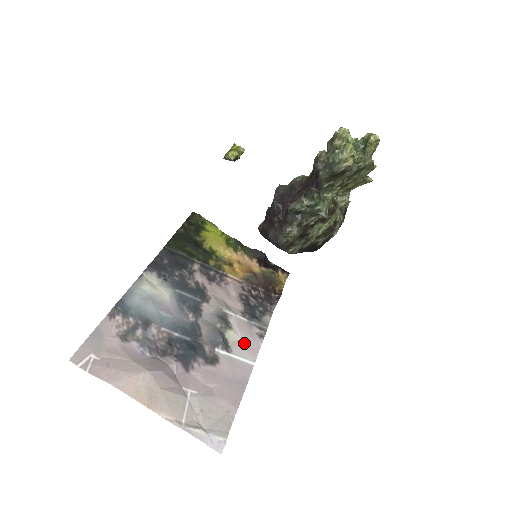
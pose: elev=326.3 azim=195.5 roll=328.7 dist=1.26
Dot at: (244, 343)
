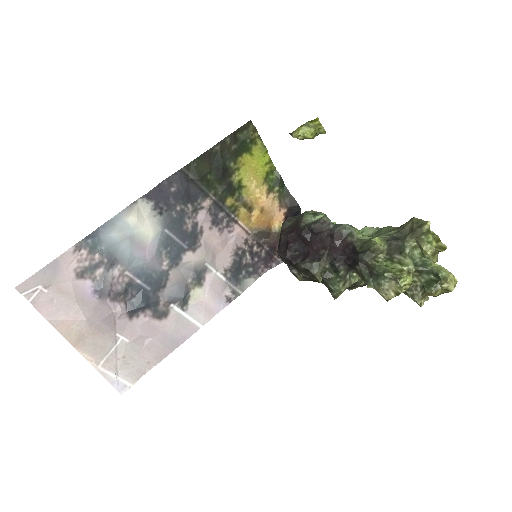
Dot at: (205, 304)
